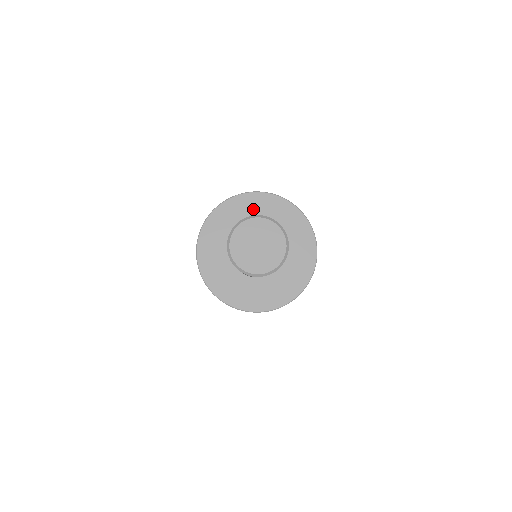
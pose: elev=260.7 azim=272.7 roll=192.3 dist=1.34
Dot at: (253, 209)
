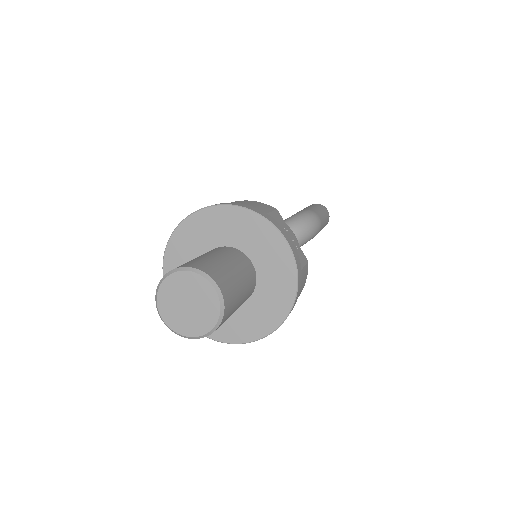
Dot at: (196, 237)
